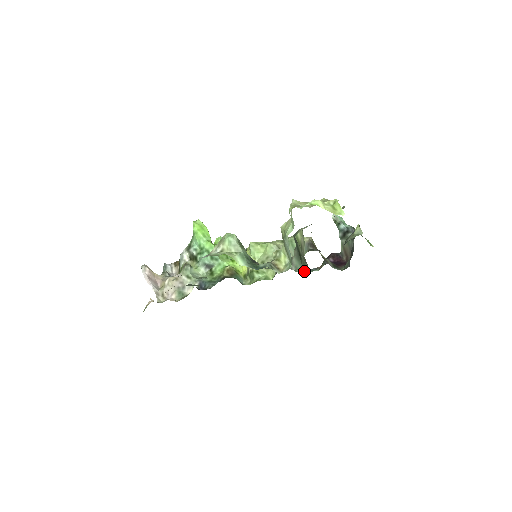
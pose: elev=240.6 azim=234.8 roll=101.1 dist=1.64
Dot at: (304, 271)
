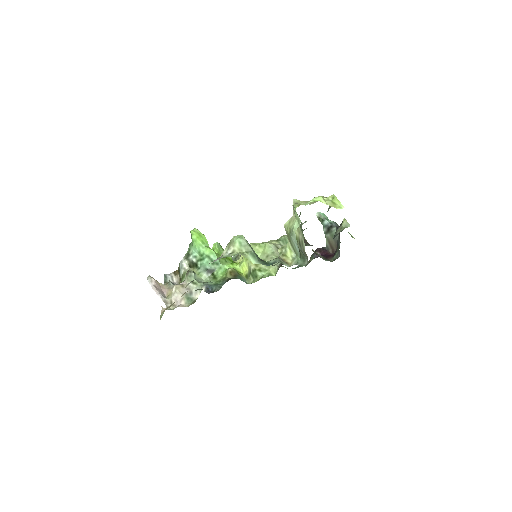
Dot at: (305, 264)
